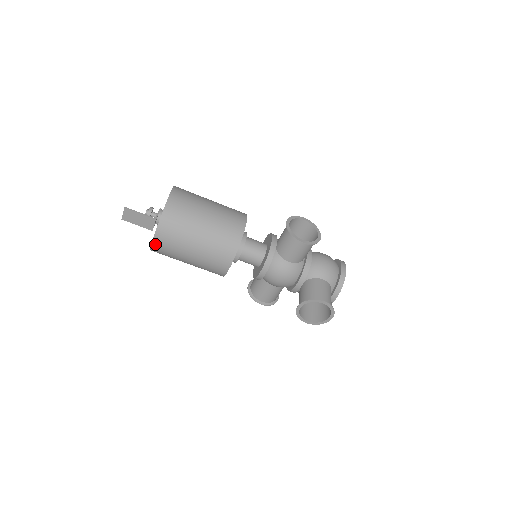
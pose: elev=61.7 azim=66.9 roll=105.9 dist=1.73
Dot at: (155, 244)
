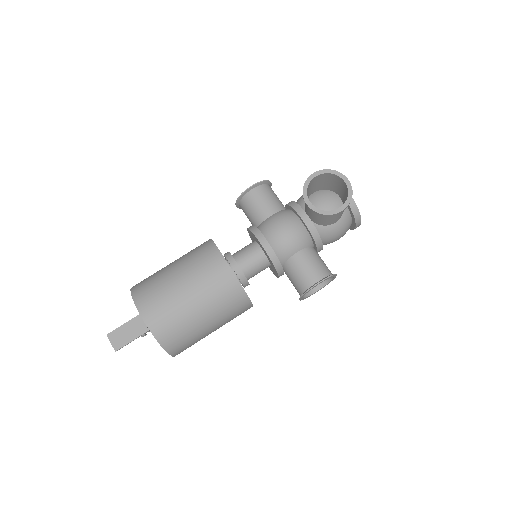
Dot at: (147, 318)
